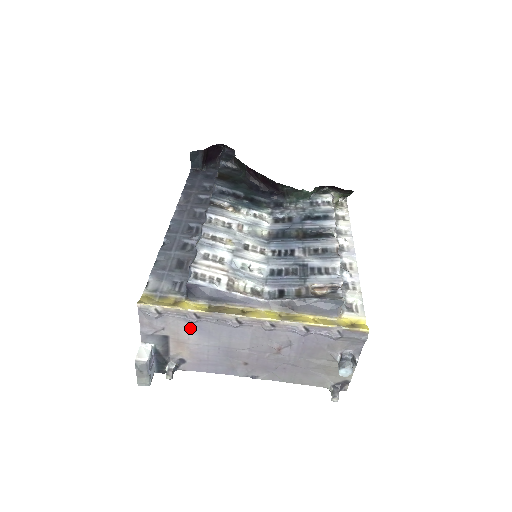
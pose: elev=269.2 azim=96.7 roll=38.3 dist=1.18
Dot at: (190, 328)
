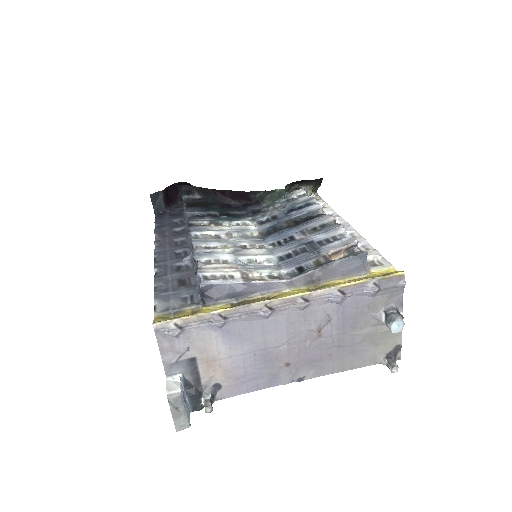
Dot at: (218, 337)
